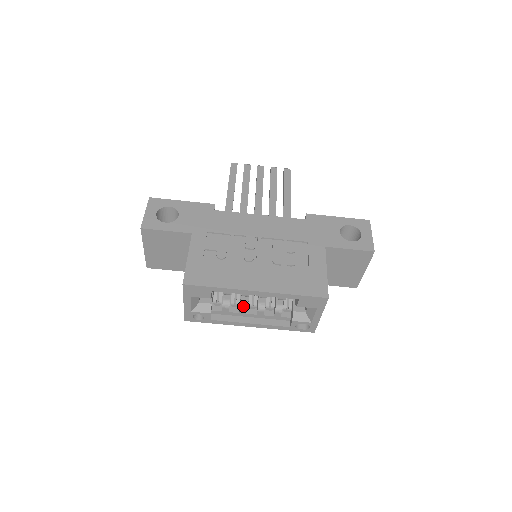
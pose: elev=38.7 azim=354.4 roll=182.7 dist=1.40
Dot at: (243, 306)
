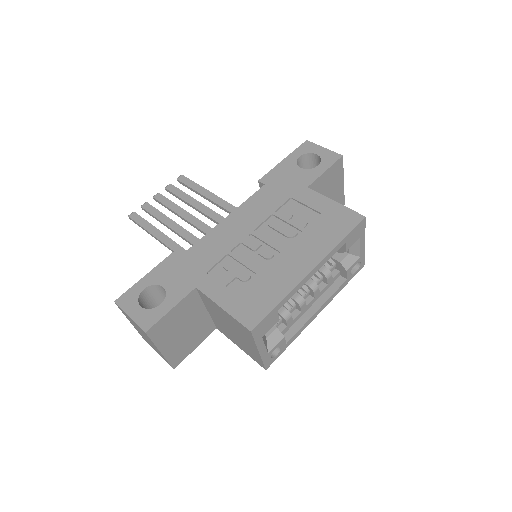
Dot at: (300, 302)
